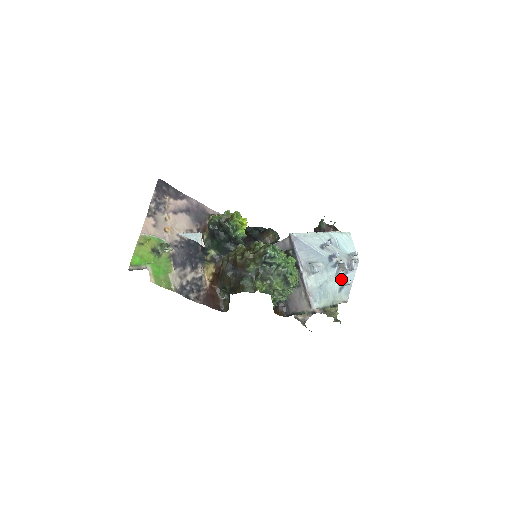
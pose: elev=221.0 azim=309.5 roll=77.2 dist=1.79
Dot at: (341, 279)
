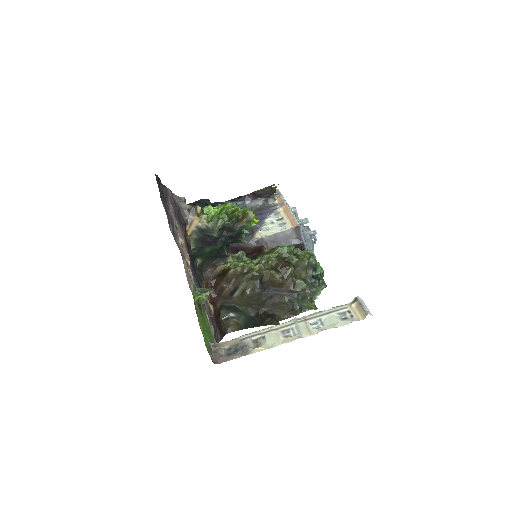
Dot at: occluded
